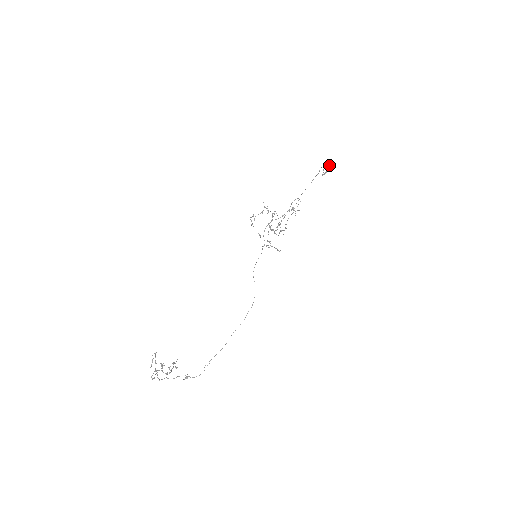
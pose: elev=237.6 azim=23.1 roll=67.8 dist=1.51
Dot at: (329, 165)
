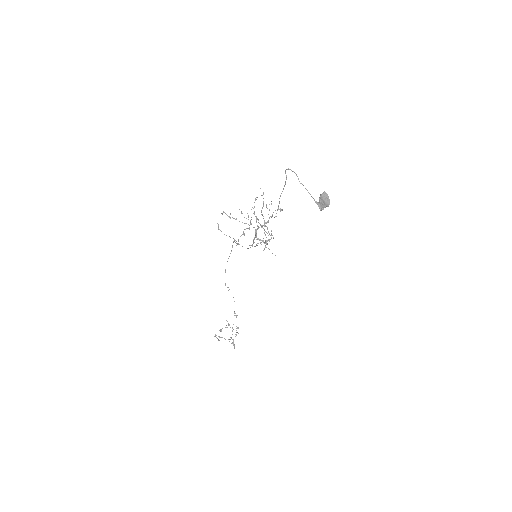
Dot at: (328, 202)
